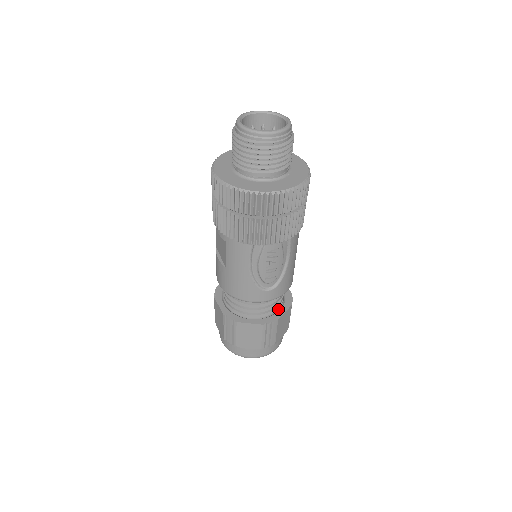
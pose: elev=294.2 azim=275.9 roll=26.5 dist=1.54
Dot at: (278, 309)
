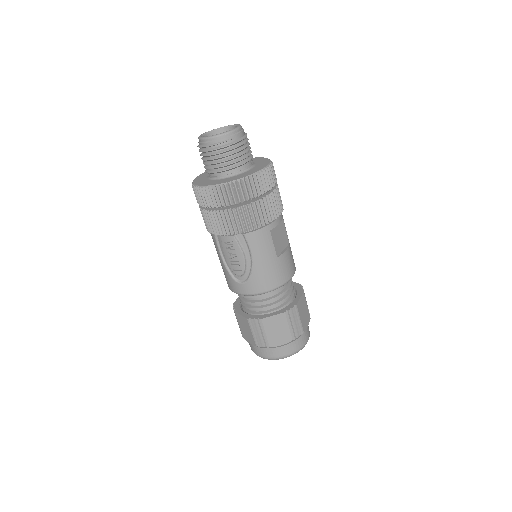
Dot at: (272, 312)
